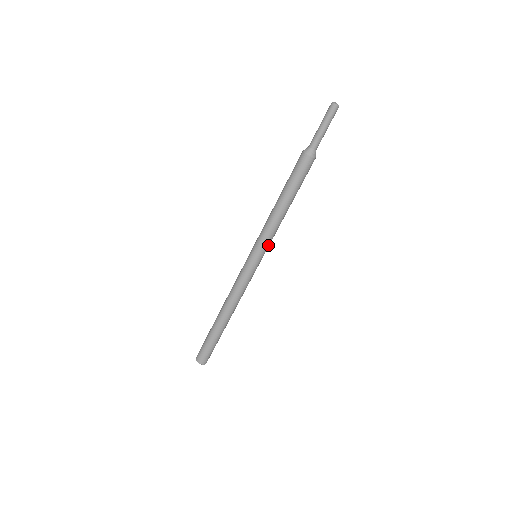
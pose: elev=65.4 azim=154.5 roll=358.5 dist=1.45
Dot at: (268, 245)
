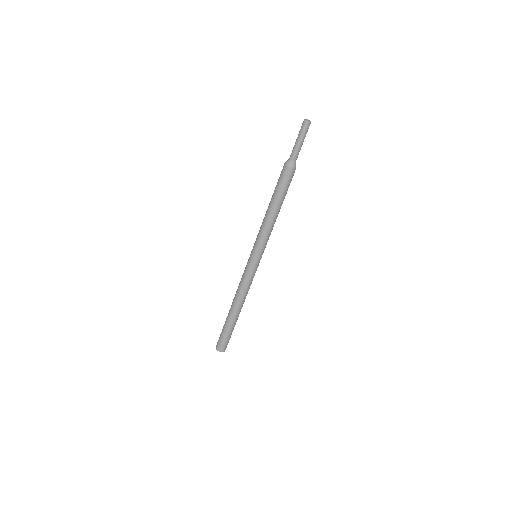
Dot at: occluded
